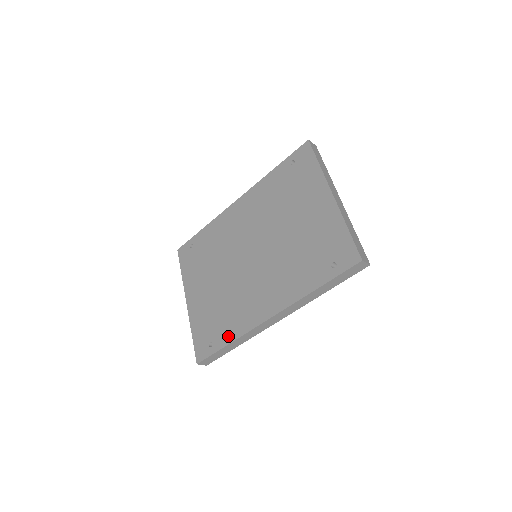
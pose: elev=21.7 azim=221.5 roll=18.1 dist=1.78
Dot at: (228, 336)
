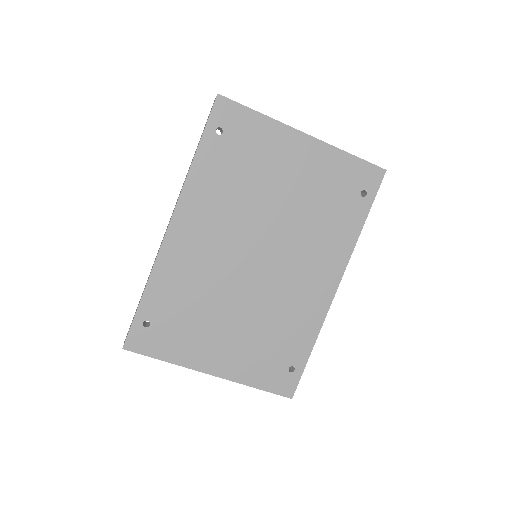
Dot at: (306, 343)
